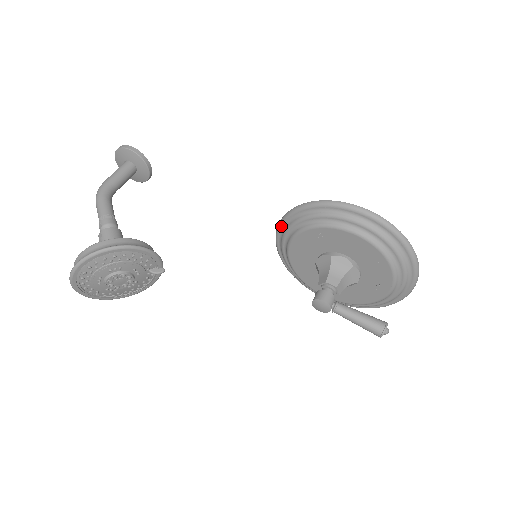
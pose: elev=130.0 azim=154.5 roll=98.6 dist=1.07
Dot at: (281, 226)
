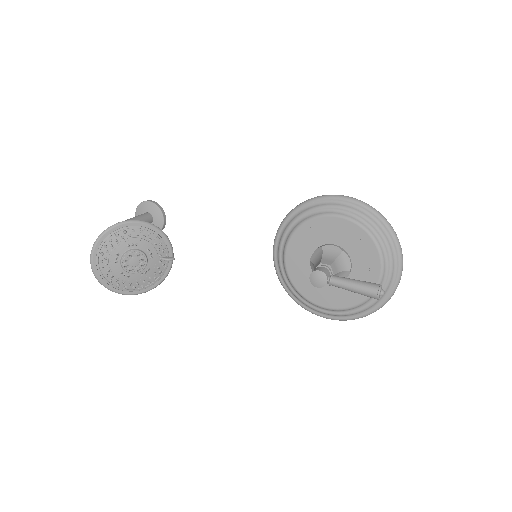
Dot at: (277, 239)
